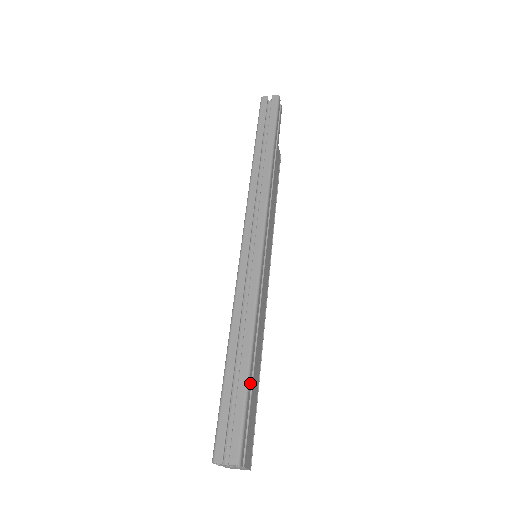
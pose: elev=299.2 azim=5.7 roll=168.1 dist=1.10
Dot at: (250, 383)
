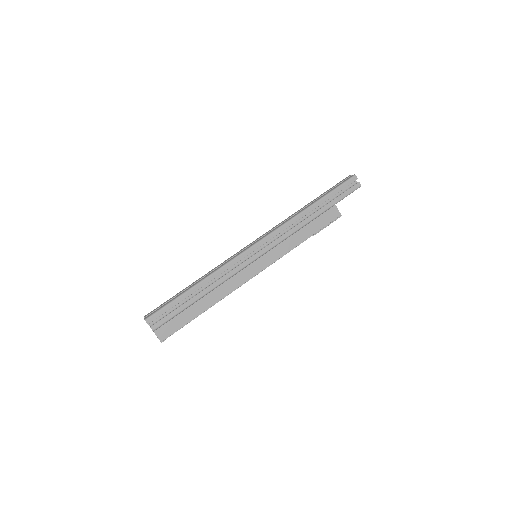
Dot at: (183, 298)
